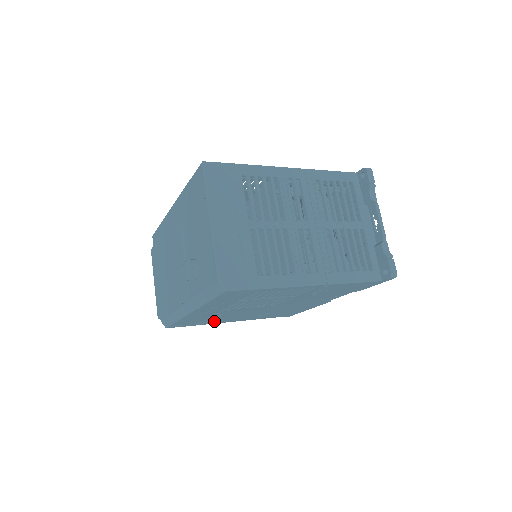
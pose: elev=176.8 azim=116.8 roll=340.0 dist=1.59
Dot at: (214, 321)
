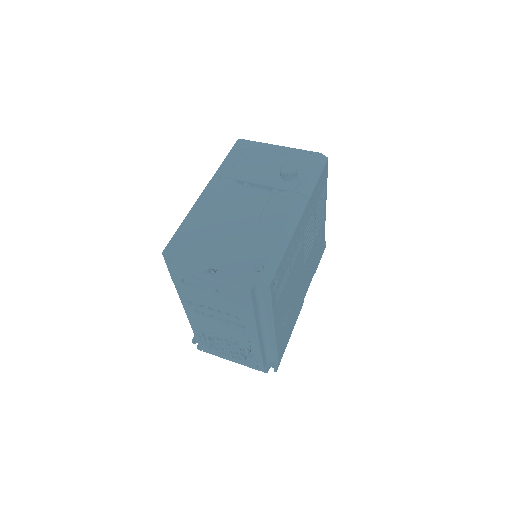
Dot at: (279, 301)
